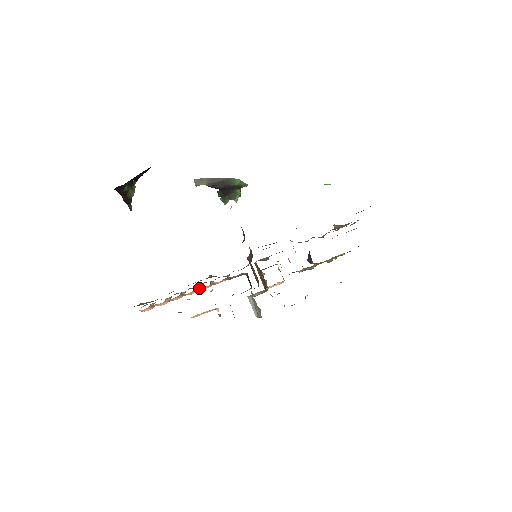
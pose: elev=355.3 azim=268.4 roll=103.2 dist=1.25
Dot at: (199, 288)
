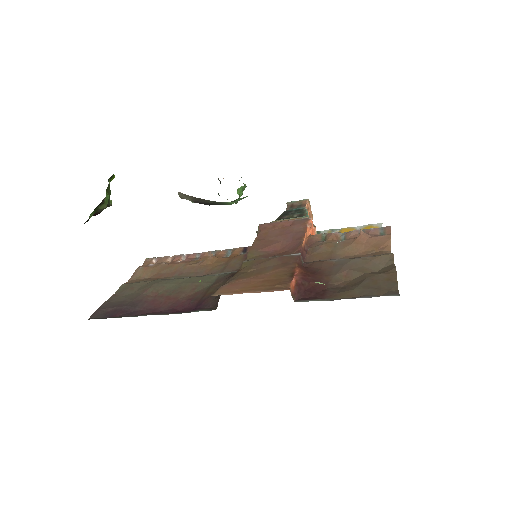
Dot at: occluded
